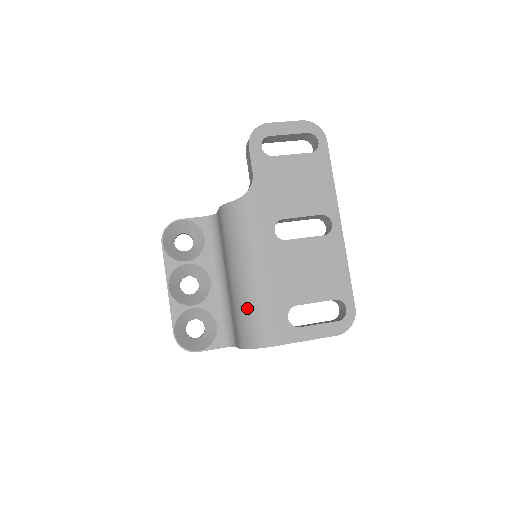
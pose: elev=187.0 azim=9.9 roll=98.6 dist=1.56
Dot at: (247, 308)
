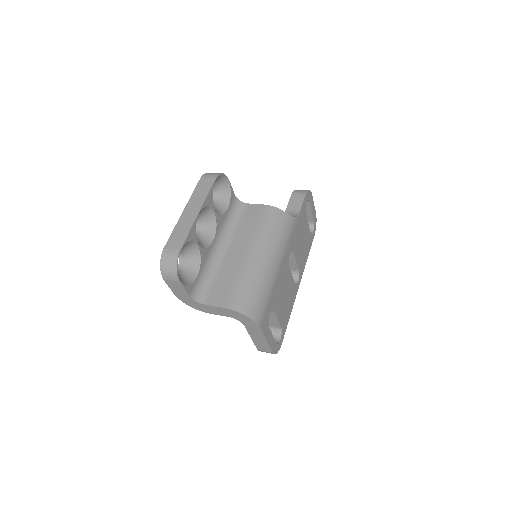
Dot at: (259, 285)
